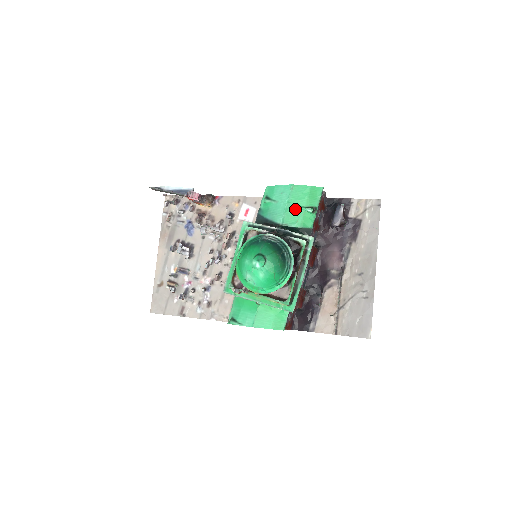
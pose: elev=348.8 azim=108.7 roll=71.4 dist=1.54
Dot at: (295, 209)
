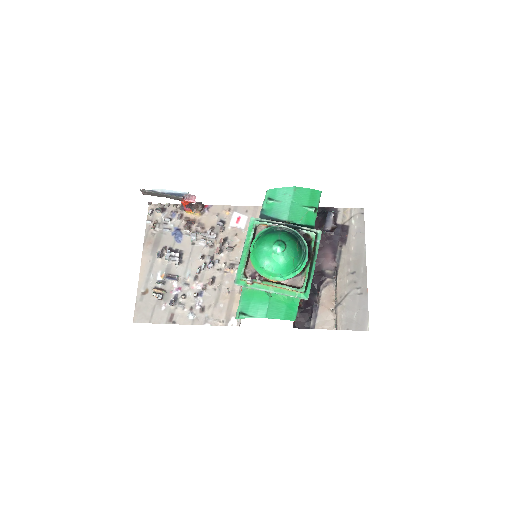
Dot at: (299, 208)
